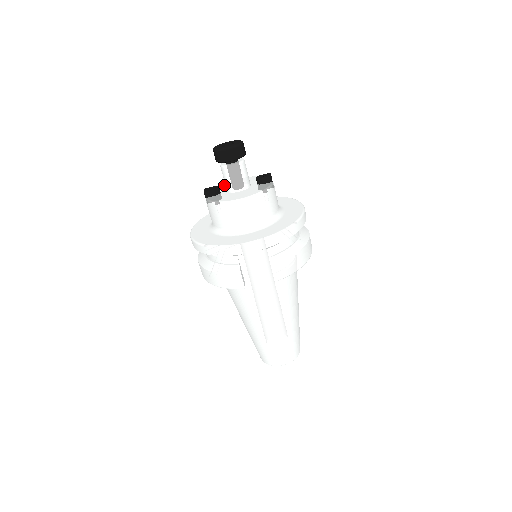
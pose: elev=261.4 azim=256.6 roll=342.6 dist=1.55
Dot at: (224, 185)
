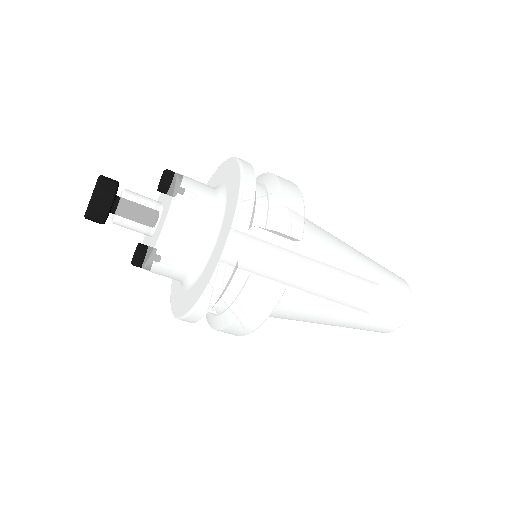
Dot at: (145, 239)
